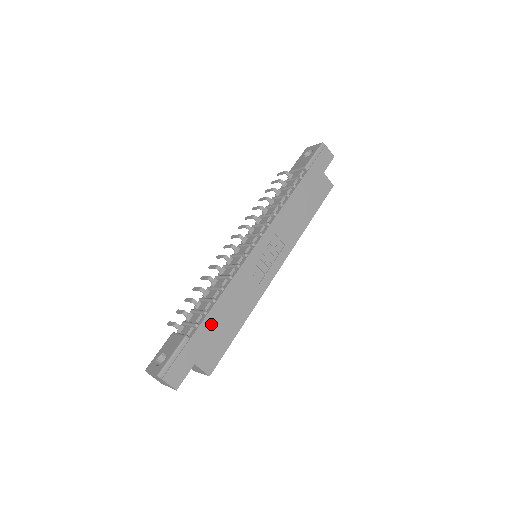
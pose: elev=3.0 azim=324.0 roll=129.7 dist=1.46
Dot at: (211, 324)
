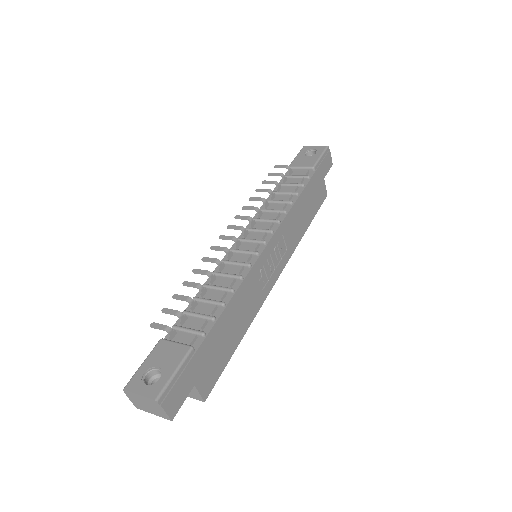
Dot at: (217, 334)
